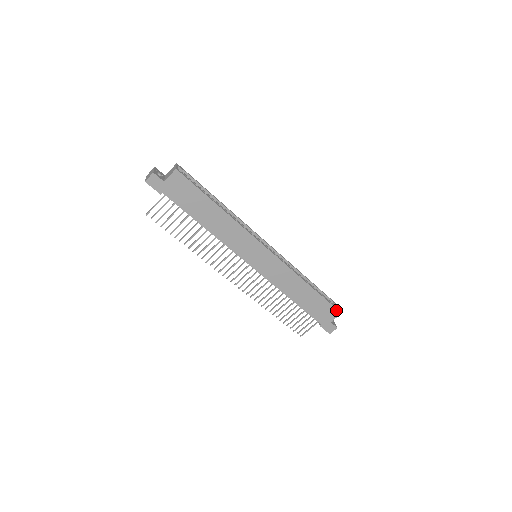
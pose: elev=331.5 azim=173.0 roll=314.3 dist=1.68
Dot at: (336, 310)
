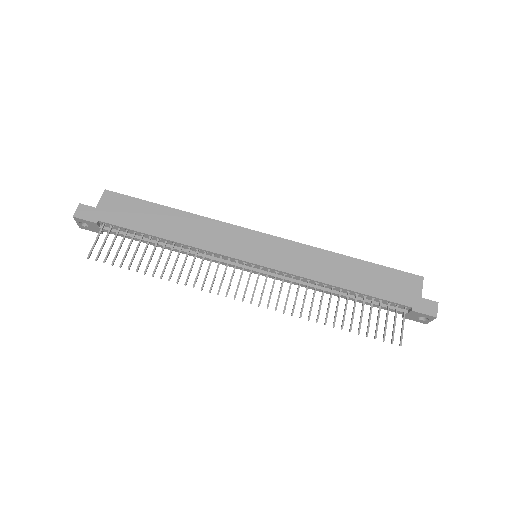
Dot at: (412, 276)
